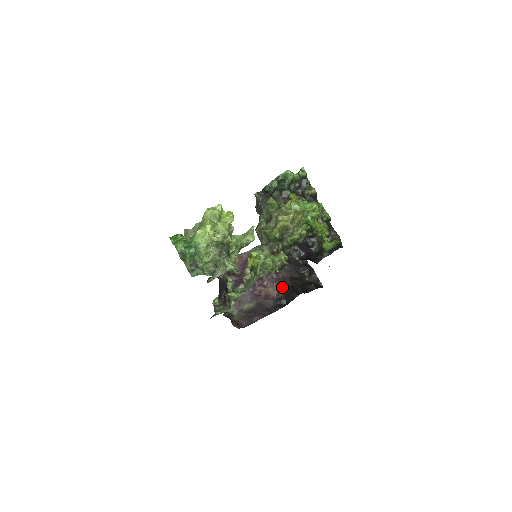
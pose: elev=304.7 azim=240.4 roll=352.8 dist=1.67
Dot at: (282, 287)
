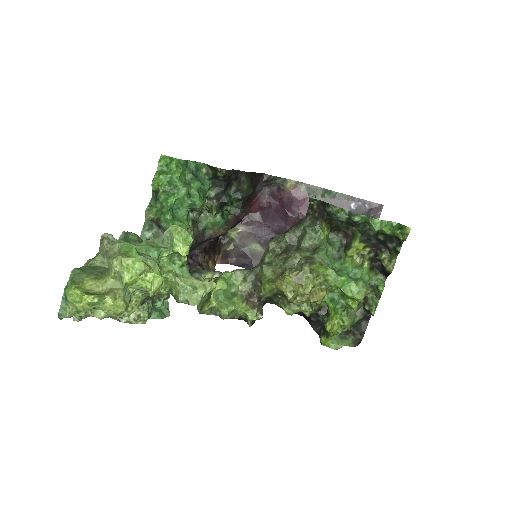
Dot at: occluded
